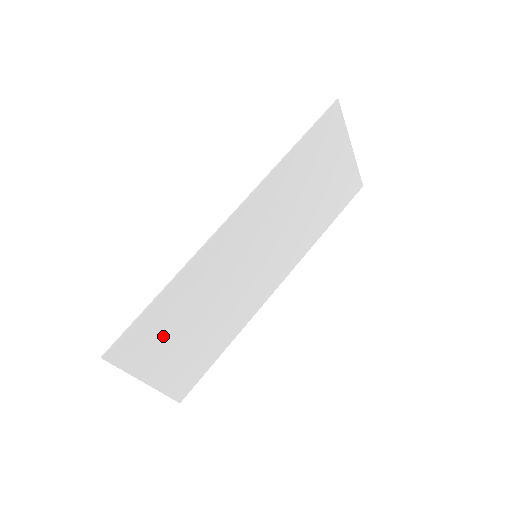
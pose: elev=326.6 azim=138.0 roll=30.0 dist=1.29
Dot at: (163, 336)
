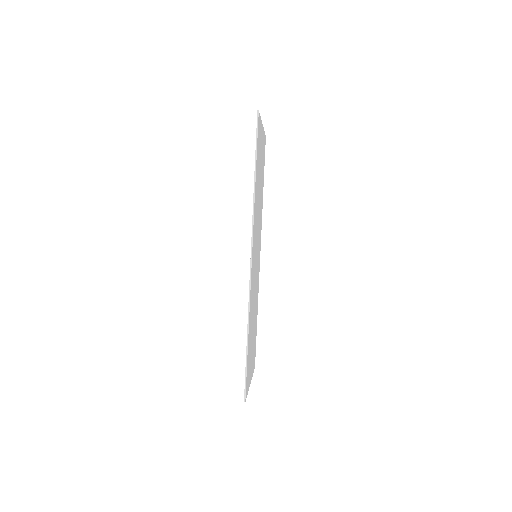
Dot at: (250, 354)
